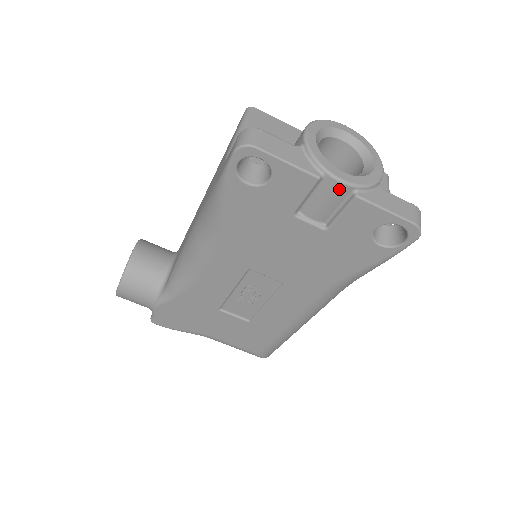
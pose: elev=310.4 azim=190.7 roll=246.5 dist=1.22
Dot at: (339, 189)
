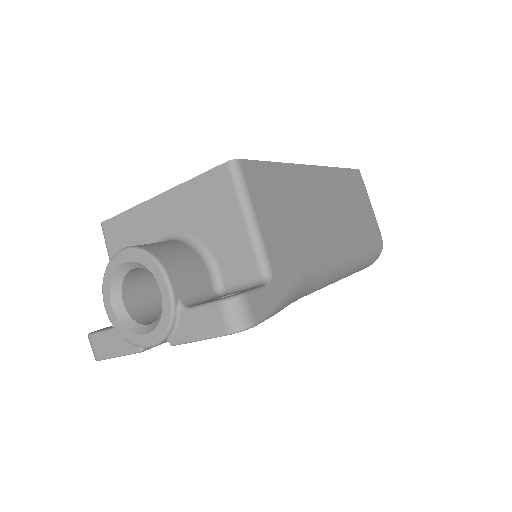
Dot at: occluded
